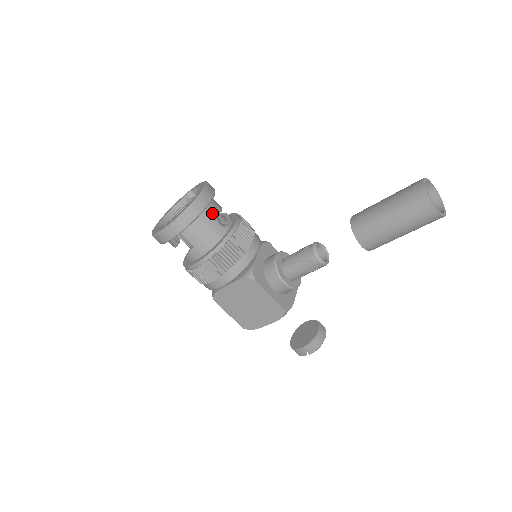
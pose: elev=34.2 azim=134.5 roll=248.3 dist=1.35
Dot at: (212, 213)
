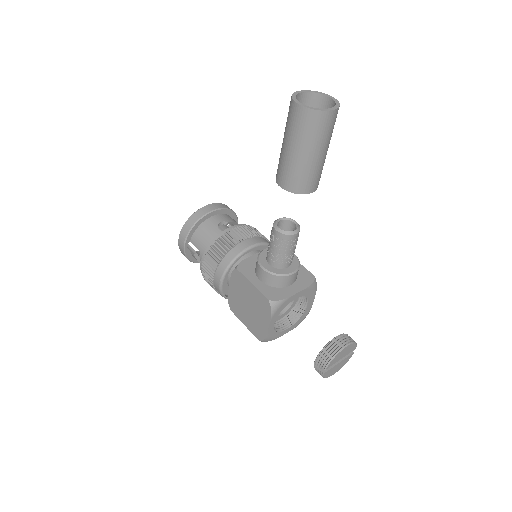
Dot at: (215, 222)
